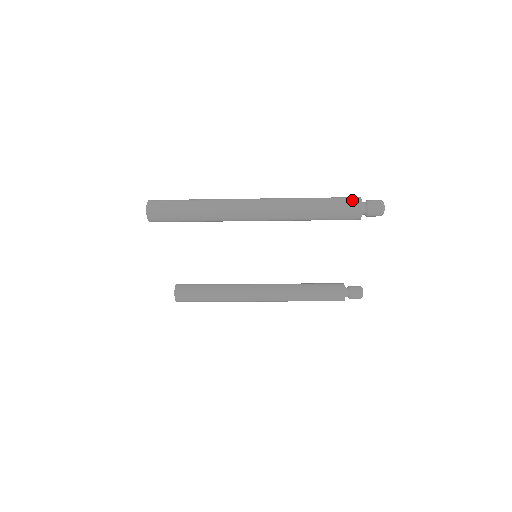
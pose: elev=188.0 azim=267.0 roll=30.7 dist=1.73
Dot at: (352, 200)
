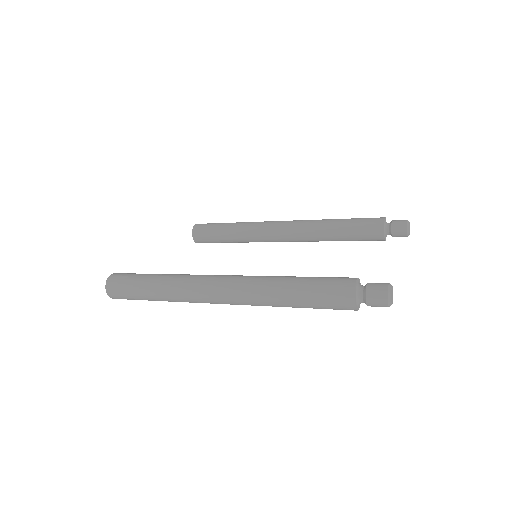
Dot at: (341, 301)
